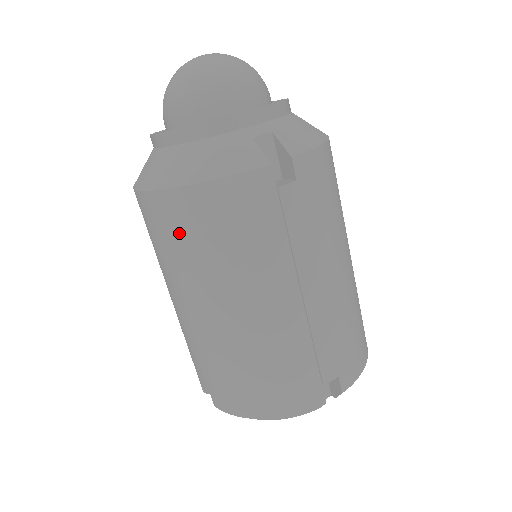
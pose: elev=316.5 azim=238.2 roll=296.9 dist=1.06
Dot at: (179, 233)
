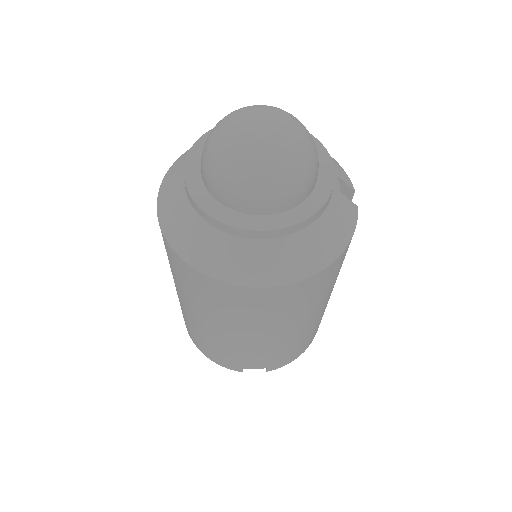
Dot at: (310, 294)
